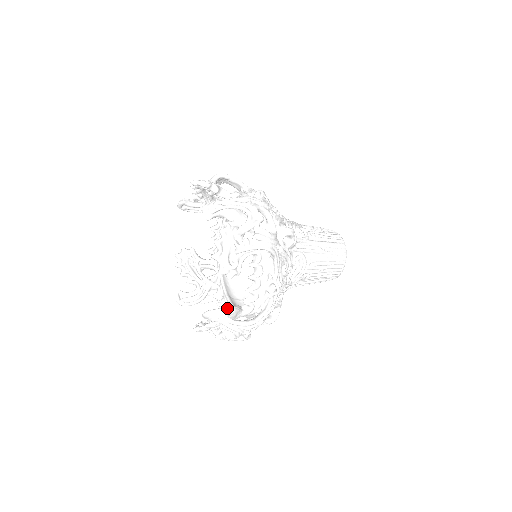
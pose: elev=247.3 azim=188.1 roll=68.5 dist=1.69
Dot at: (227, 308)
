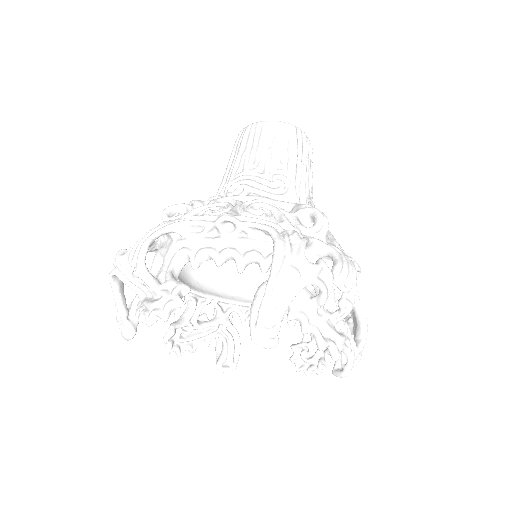
Dot at: occluded
